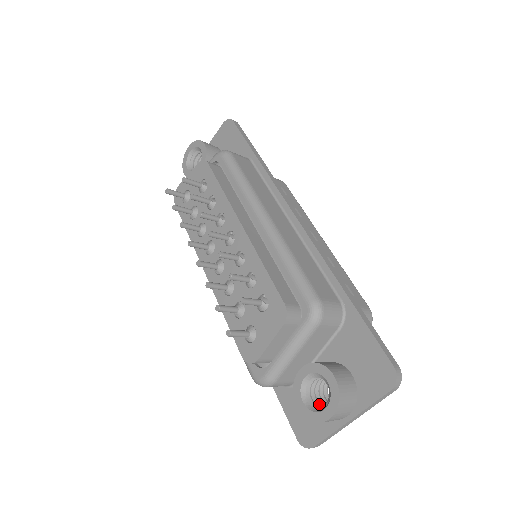
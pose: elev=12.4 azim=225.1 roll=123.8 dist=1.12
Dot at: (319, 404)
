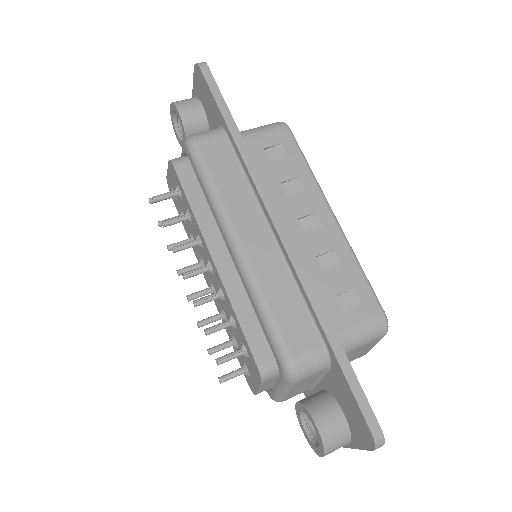
Dot at: occluded
